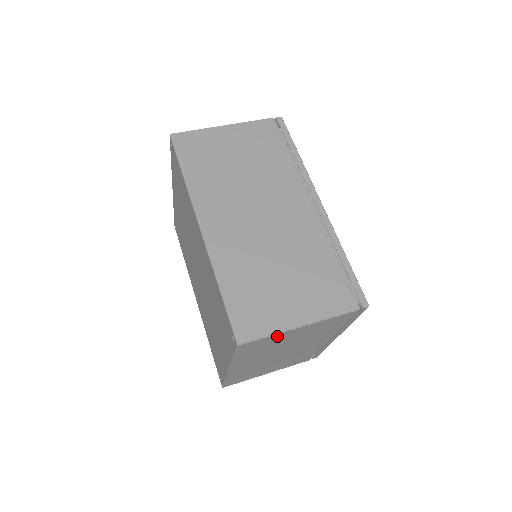
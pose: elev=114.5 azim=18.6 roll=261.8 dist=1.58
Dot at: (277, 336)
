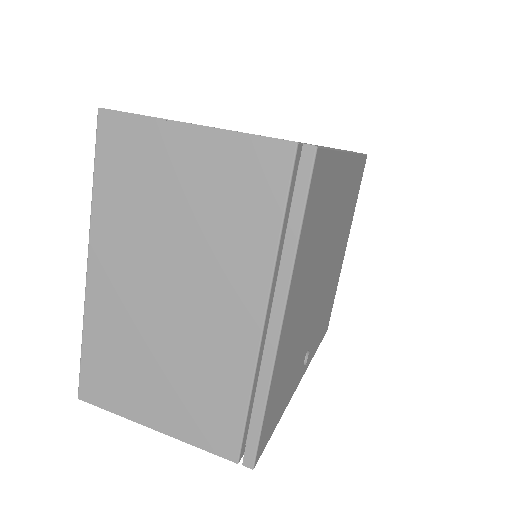
Dot at: (154, 135)
